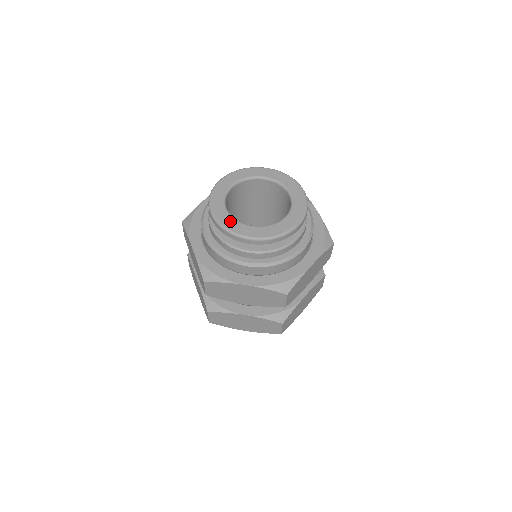
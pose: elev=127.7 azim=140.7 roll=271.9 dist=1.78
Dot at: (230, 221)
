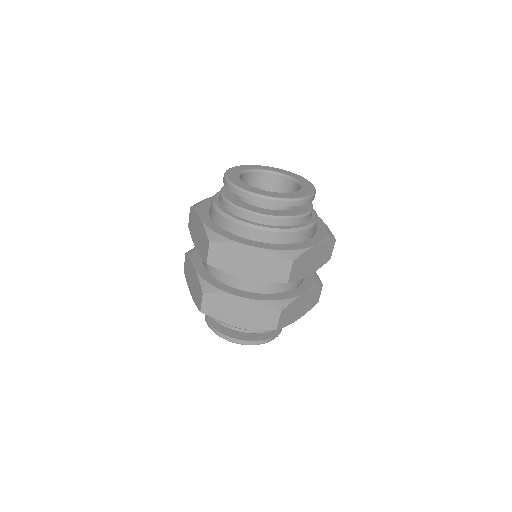
Dot at: (245, 185)
